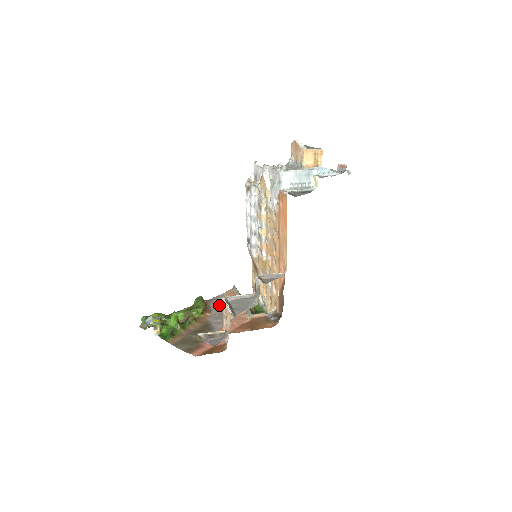
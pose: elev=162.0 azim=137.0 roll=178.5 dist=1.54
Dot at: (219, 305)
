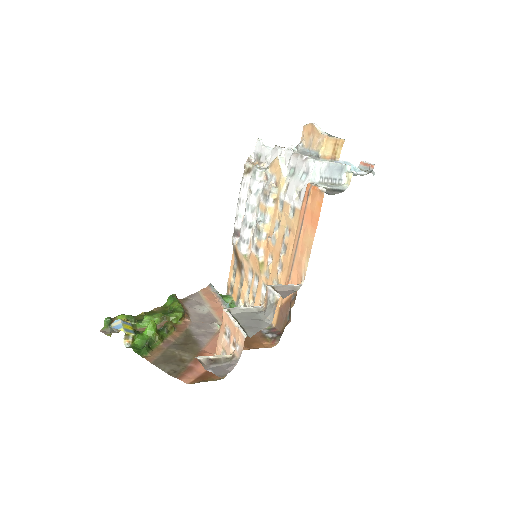
Dot at: (197, 308)
